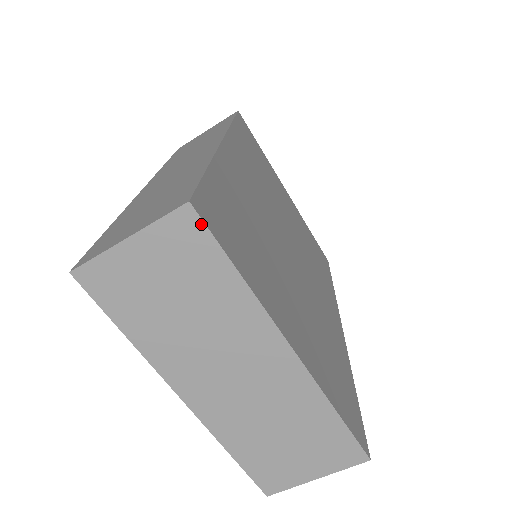
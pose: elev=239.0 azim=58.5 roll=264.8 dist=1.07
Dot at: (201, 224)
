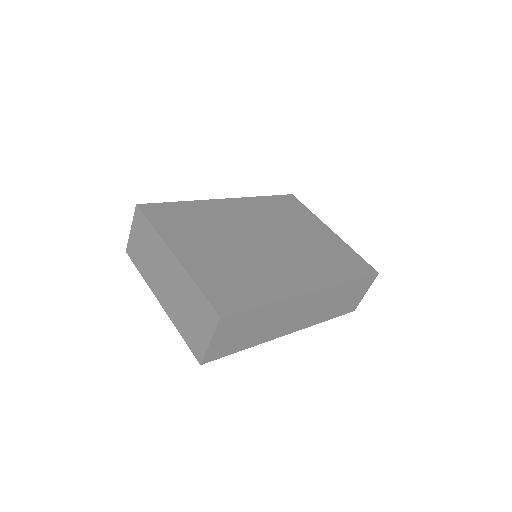
Dot at: (140, 211)
